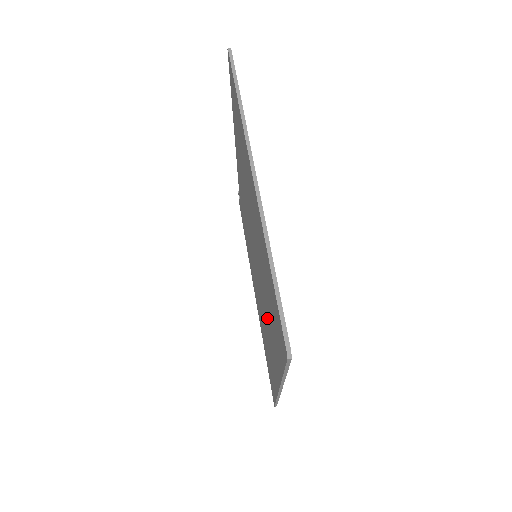
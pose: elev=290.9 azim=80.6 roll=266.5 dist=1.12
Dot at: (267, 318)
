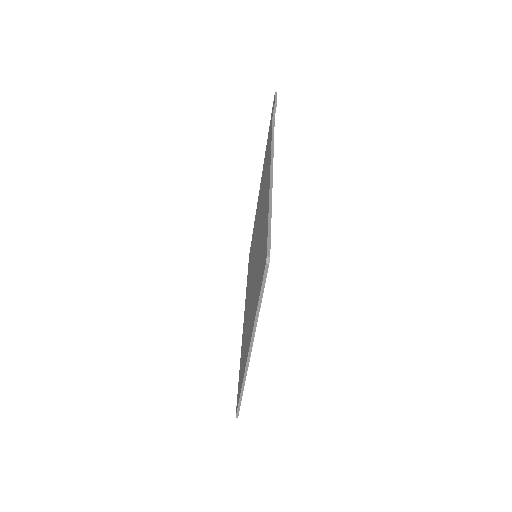
Dot at: occluded
